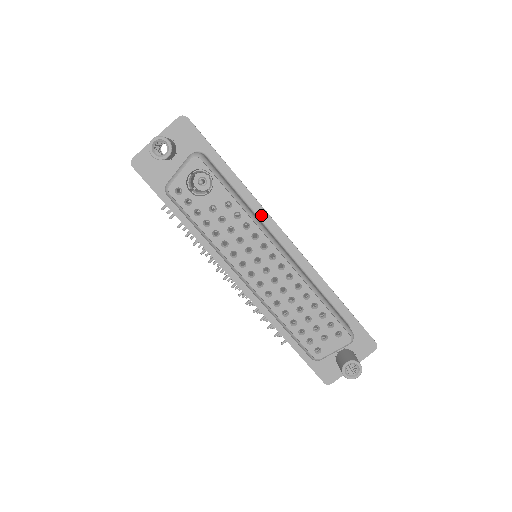
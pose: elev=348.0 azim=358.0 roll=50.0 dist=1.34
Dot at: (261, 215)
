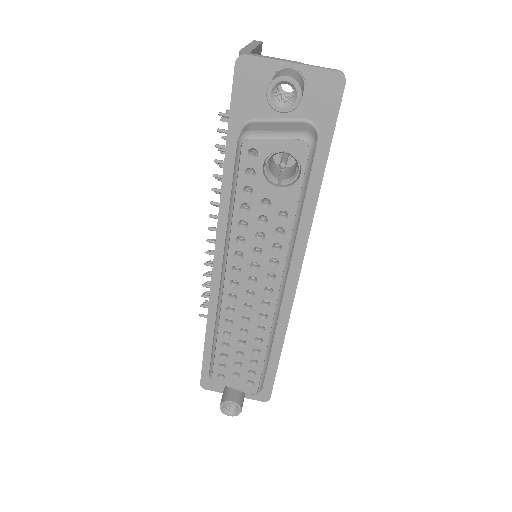
Dot at: (300, 238)
